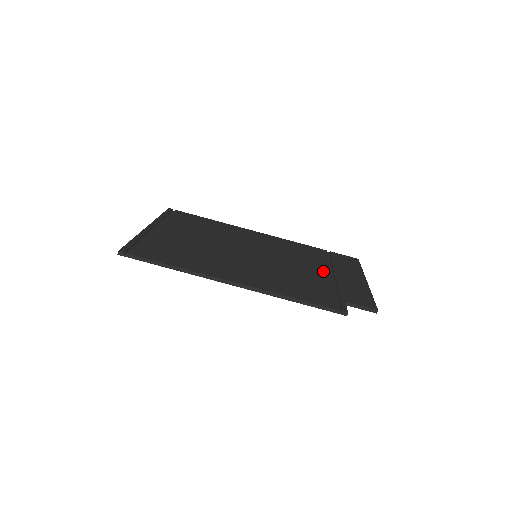
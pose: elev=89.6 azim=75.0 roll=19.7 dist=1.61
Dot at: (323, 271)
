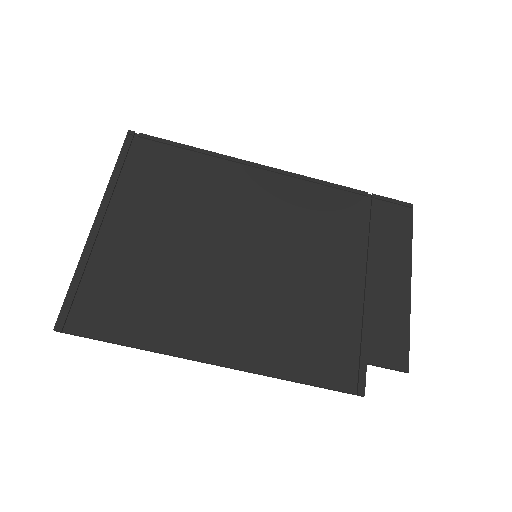
Dot at: (350, 274)
